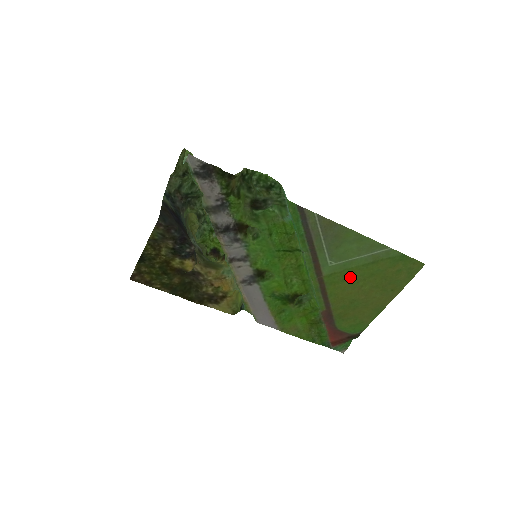
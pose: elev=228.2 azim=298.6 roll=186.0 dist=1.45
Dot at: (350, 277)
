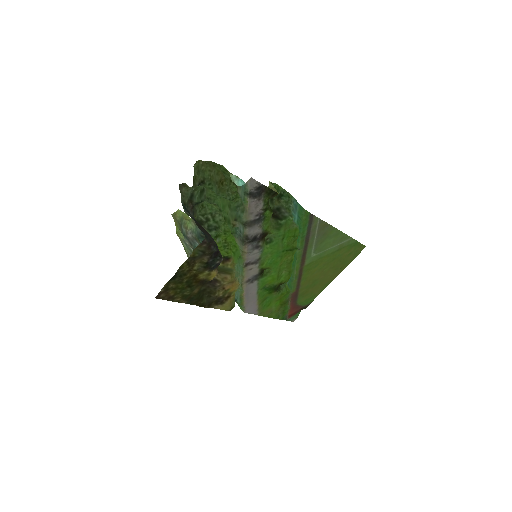
Dot at: (320, 263)
